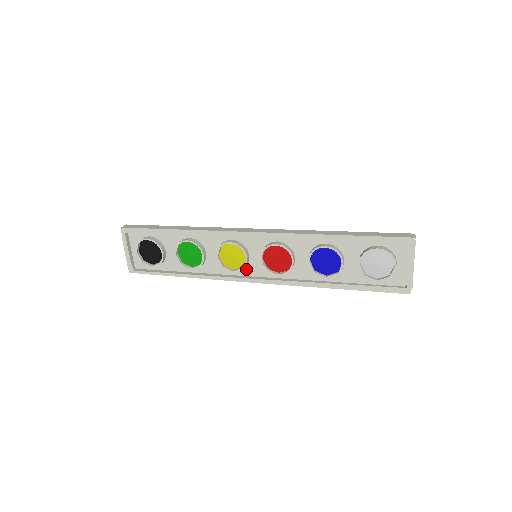
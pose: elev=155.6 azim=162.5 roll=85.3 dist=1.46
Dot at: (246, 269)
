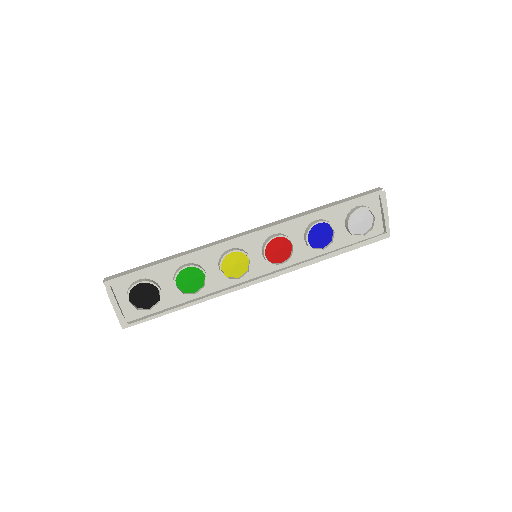
Dot at: (249, 273)
